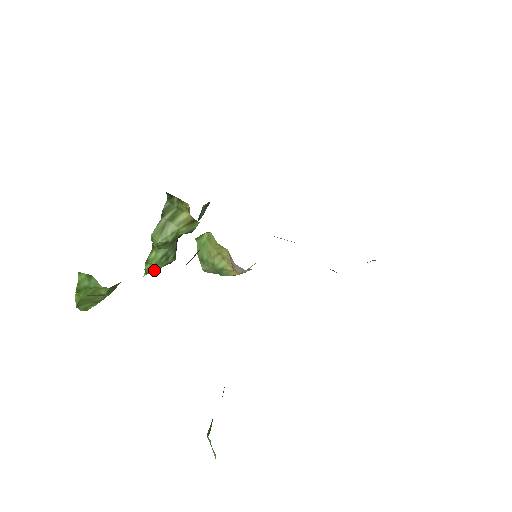
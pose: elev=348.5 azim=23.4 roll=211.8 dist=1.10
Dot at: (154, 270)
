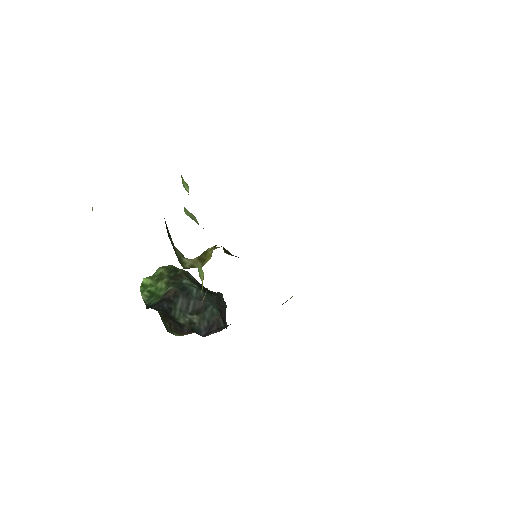
Dot at: occluded
